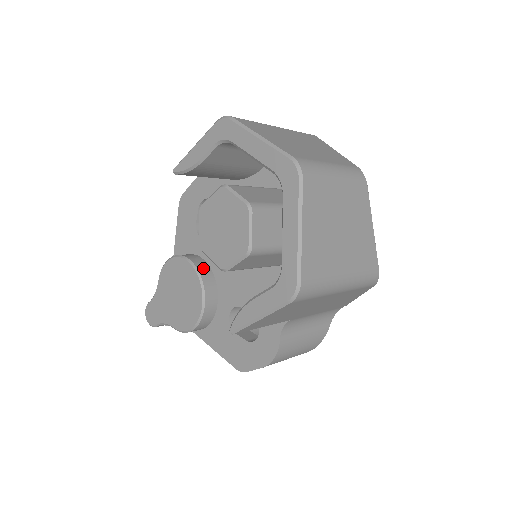
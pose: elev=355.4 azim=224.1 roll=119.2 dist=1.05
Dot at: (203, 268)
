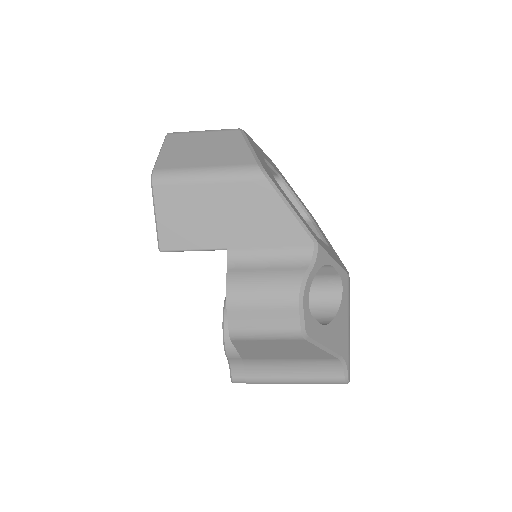
Dot at: occluded
